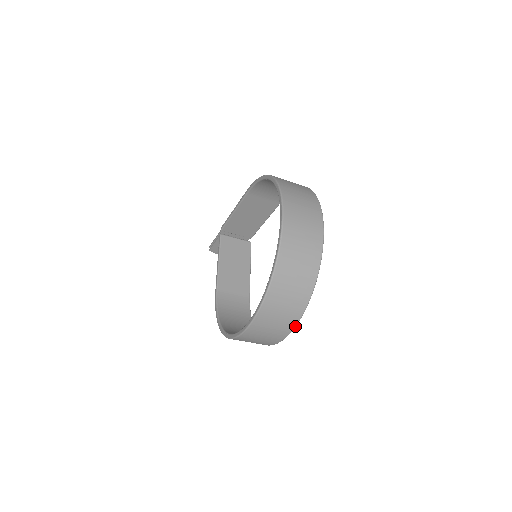
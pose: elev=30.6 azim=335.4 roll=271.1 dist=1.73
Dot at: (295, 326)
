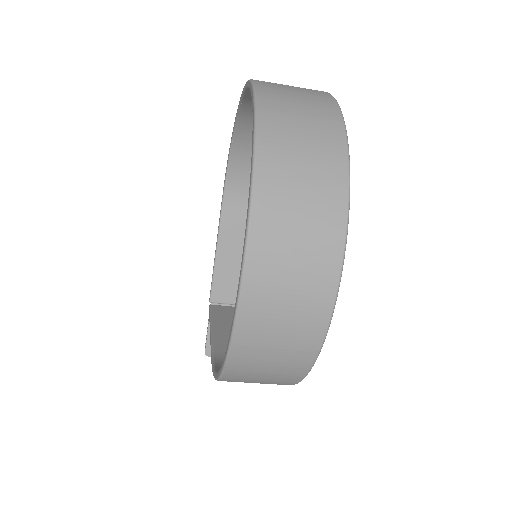
Dot at: (346, 226)
